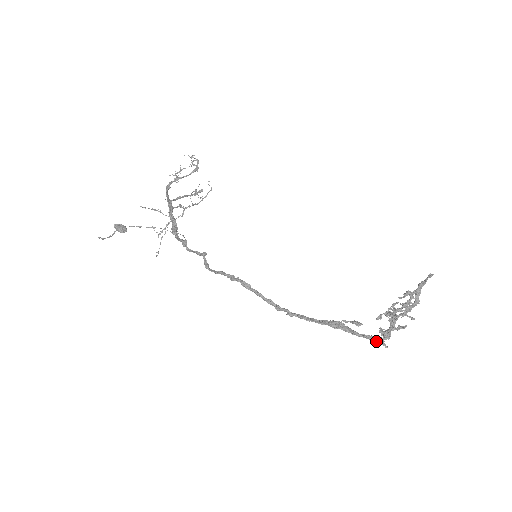
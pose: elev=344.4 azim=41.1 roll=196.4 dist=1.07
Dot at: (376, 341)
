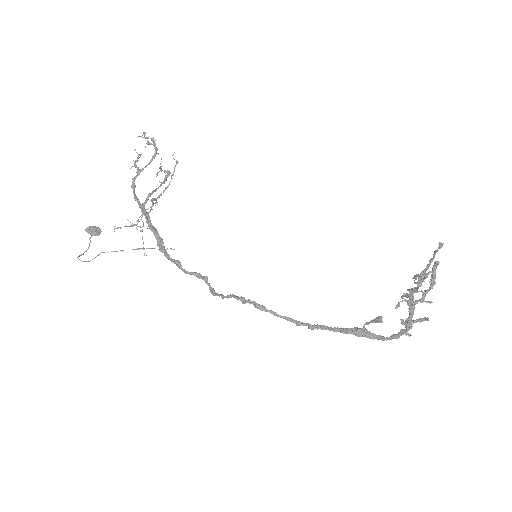
Dot at: occluded
